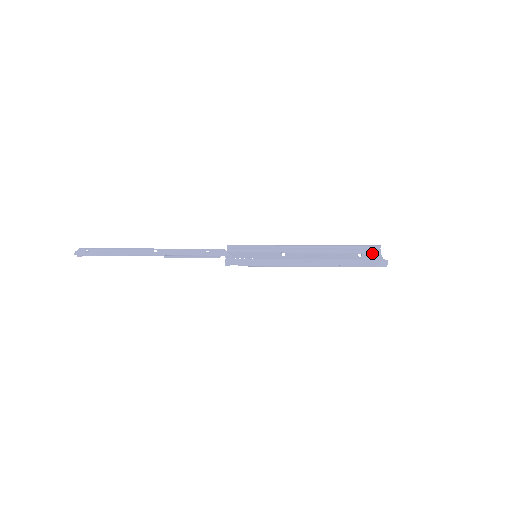
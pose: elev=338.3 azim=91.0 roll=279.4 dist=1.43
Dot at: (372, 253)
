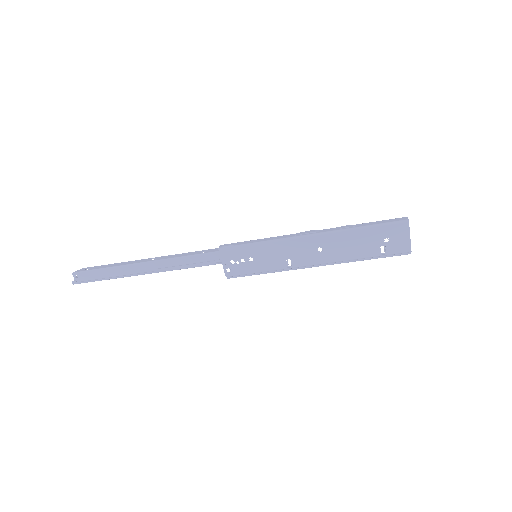
Dot at: (399, 252)
